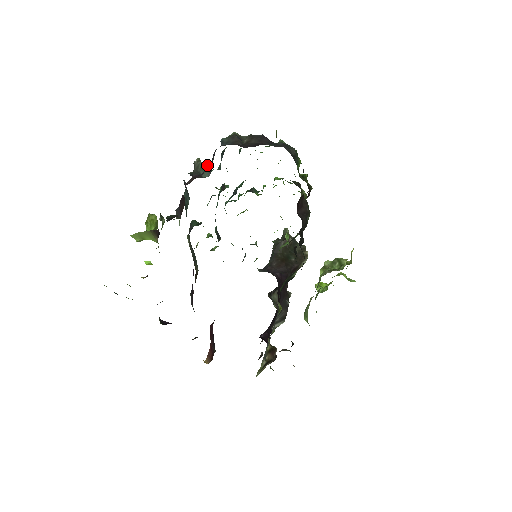
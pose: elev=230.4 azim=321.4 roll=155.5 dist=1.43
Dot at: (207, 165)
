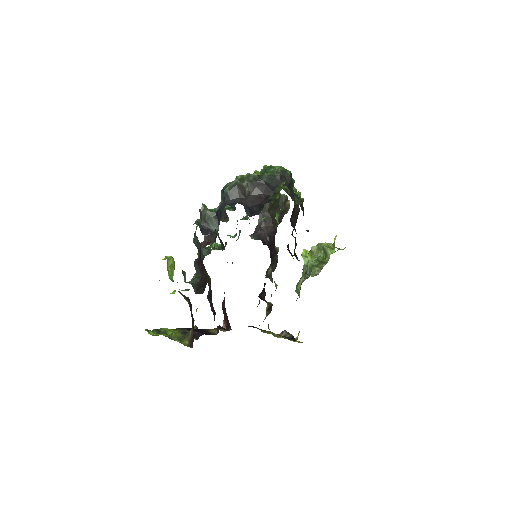
Dot at: (213, 214)
